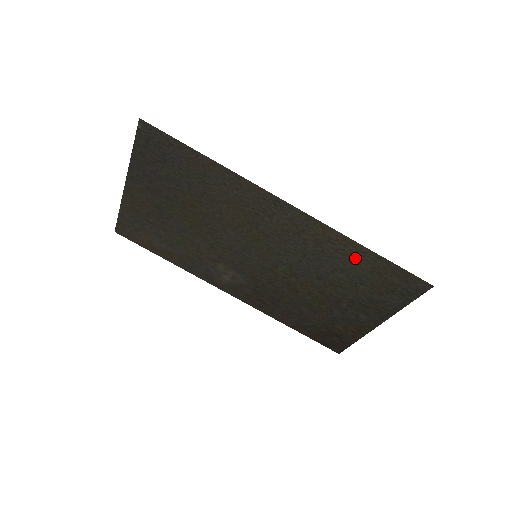
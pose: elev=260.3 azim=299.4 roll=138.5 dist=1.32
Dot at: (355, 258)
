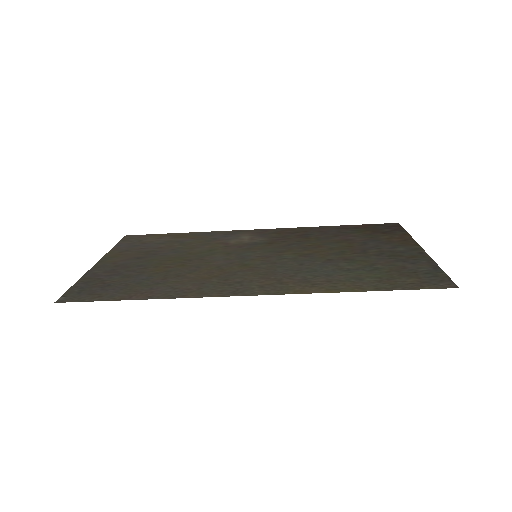
Dot at: (352, 282)
